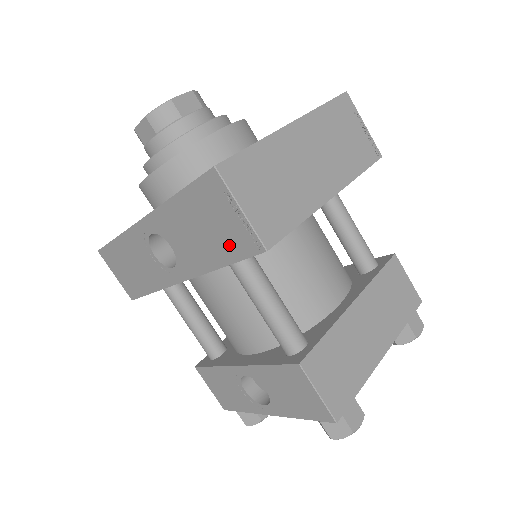
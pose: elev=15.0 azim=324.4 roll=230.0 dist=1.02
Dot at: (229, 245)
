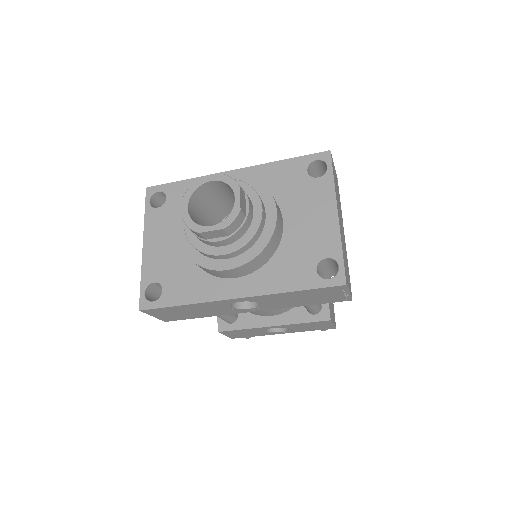
Dot at: (323, 301)
